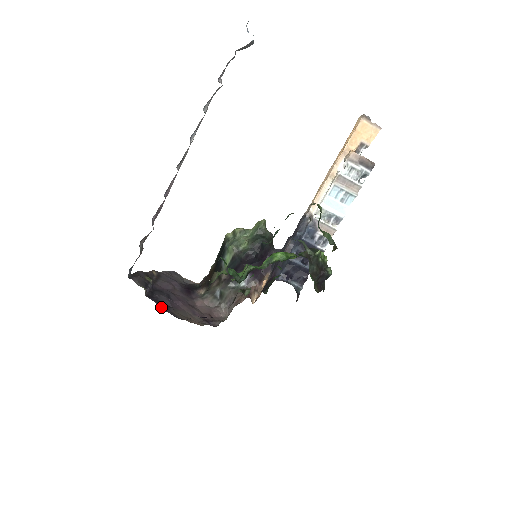
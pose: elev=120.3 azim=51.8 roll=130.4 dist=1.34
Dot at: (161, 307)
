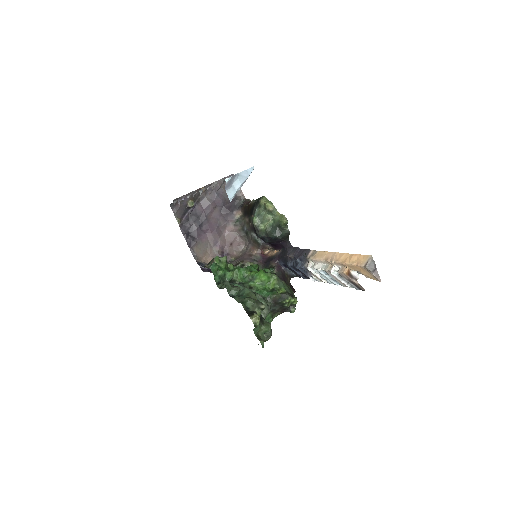
Dot at: (186, 241)
